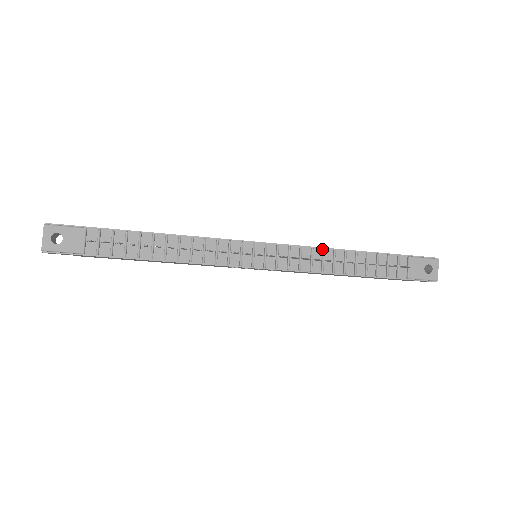
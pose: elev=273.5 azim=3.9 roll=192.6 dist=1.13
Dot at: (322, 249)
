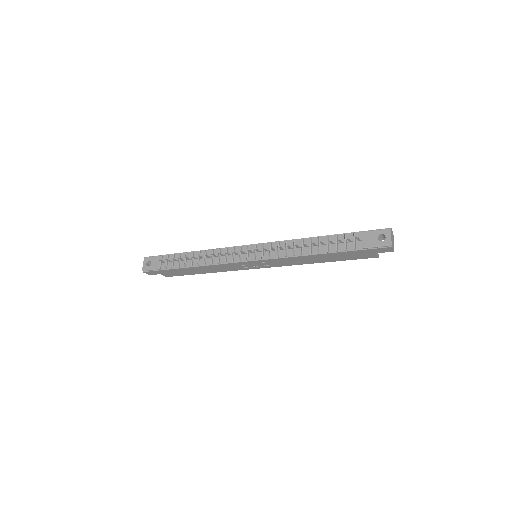
Dot at: (293, 240)
